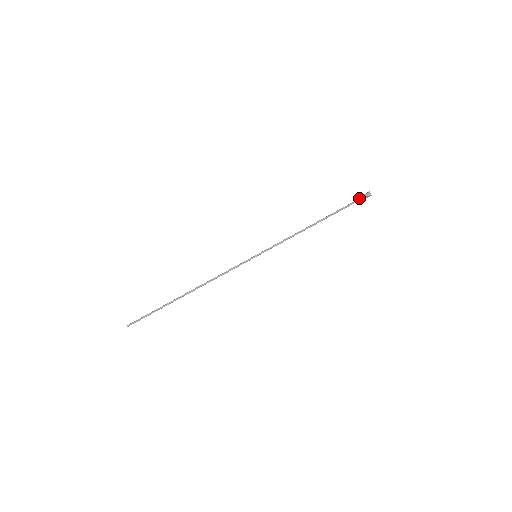
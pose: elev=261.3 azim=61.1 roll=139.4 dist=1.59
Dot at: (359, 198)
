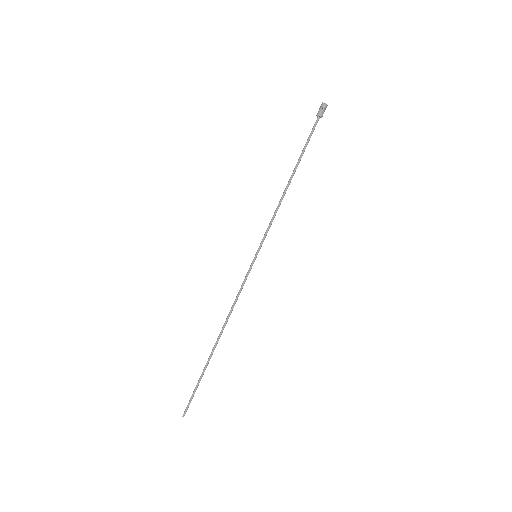
Dot at: (317, 118)
